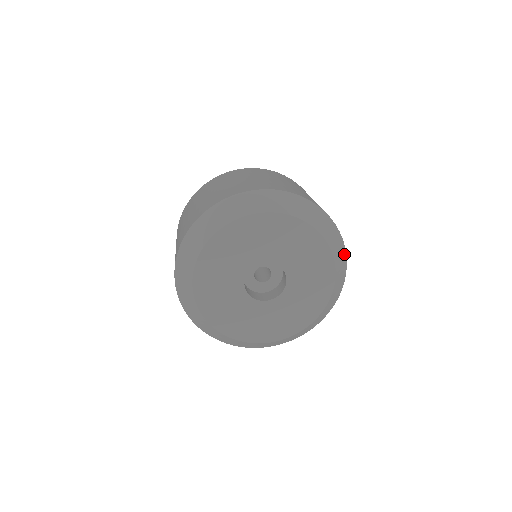
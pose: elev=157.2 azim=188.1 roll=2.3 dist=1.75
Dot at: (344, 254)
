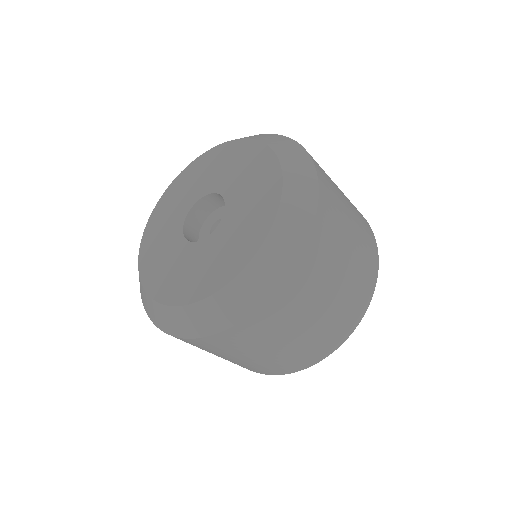
Dot at: (311, 172)
